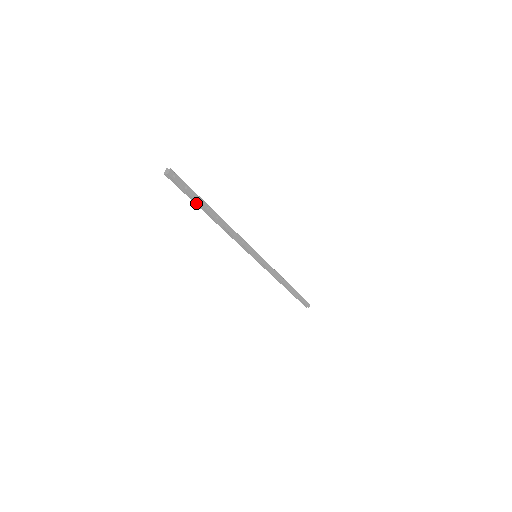
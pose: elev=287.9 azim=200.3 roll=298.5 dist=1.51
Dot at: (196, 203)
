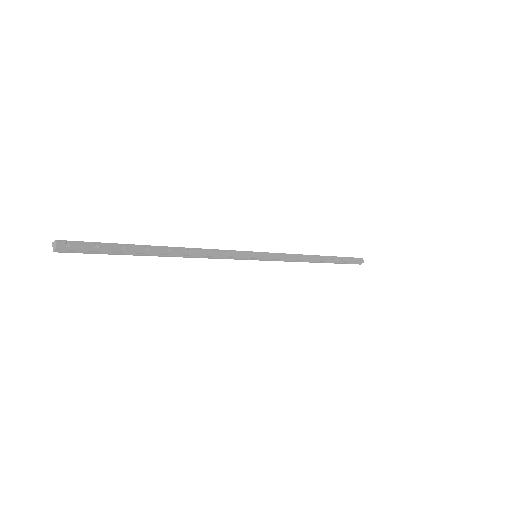
Dot at: (127, 254)
